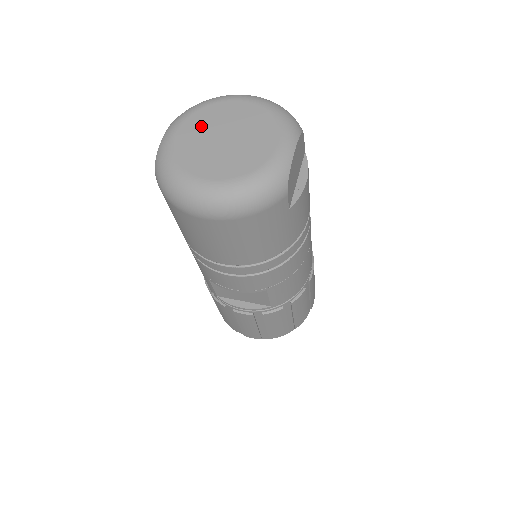
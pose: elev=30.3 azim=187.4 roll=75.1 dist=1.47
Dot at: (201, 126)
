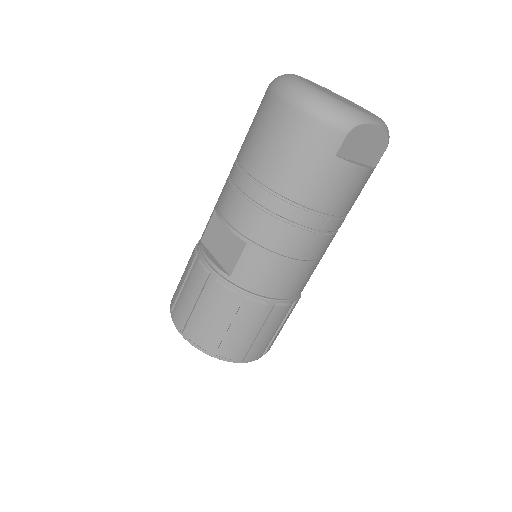
Dot at: (329, 90)
